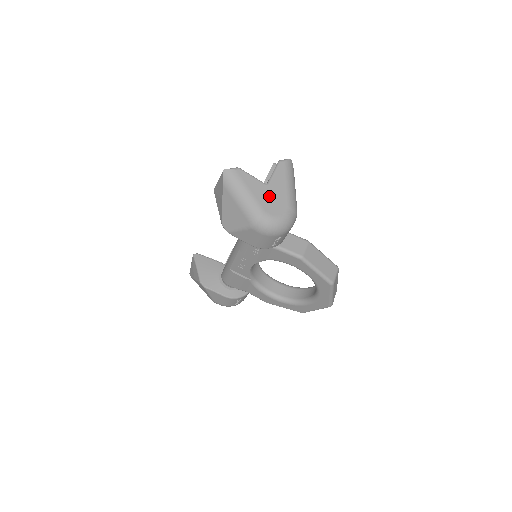
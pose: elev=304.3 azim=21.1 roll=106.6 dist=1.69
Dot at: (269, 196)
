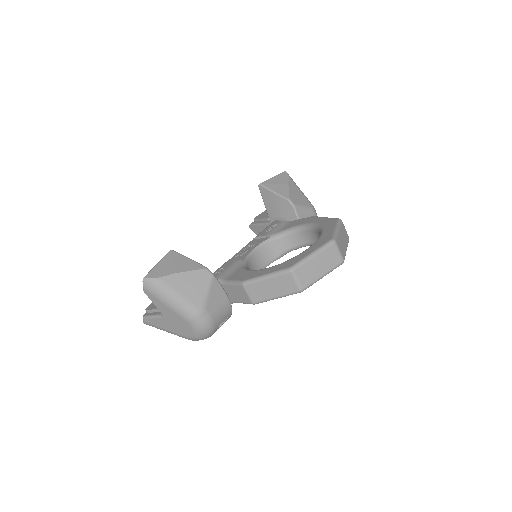
Dot at: (173, 324)
